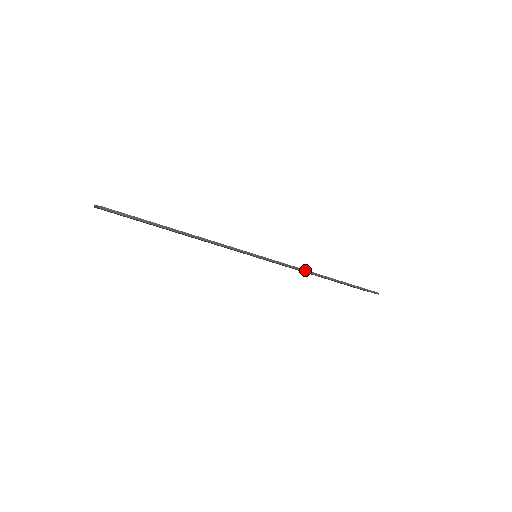
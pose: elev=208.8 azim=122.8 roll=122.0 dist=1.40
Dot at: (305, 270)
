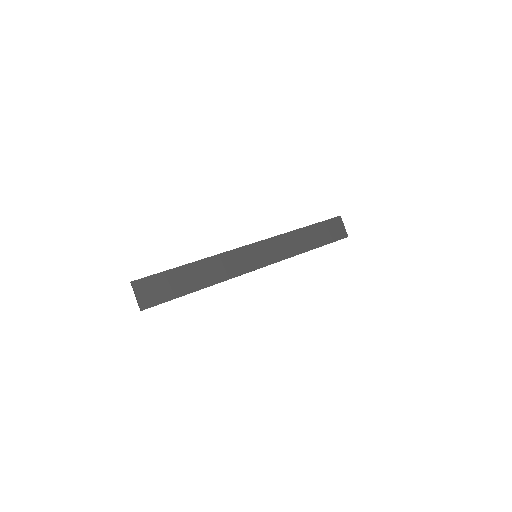
Dot at: occluded
